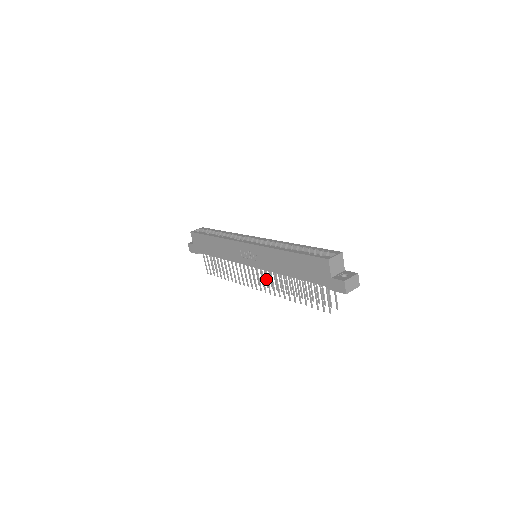
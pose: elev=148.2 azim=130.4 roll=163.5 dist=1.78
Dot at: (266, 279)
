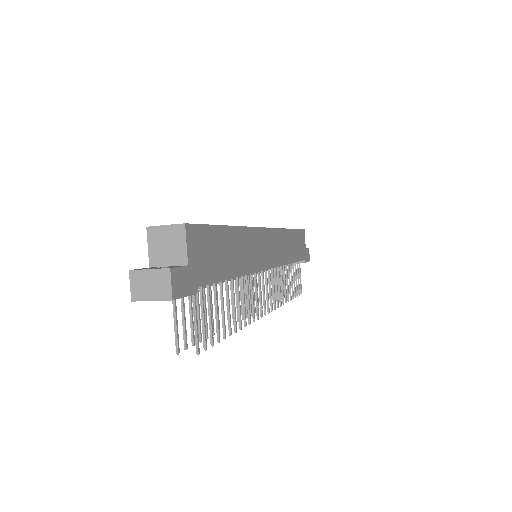
Dot at: (263, 299)
